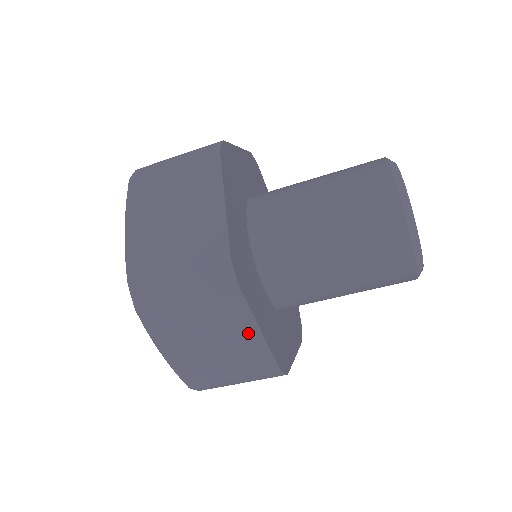
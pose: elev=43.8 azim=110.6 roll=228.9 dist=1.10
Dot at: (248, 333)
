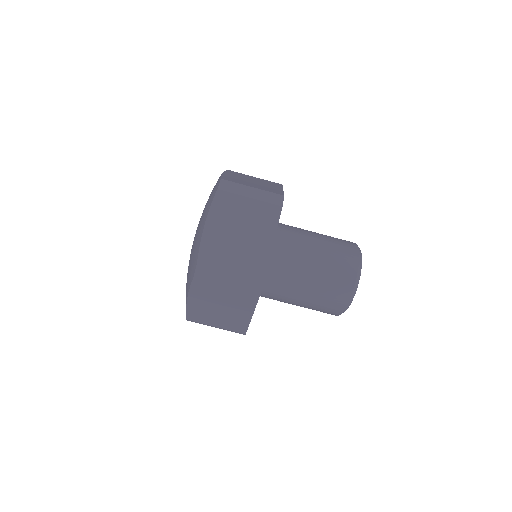
Dot at: (266, 239)
